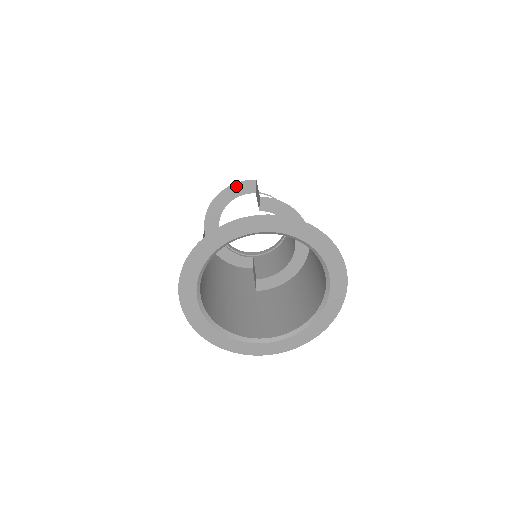
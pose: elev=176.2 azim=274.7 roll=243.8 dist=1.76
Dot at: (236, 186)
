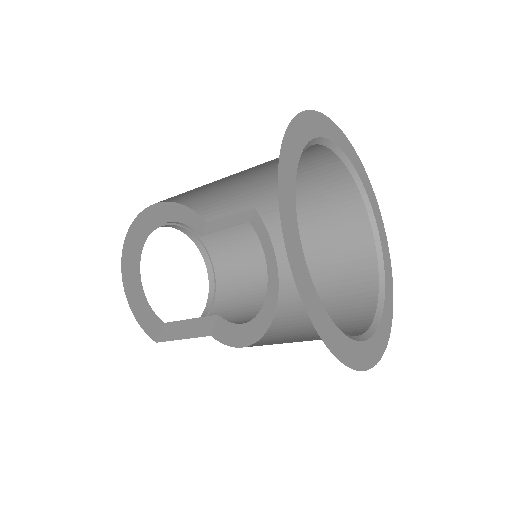
Dot at: (187, 211)
